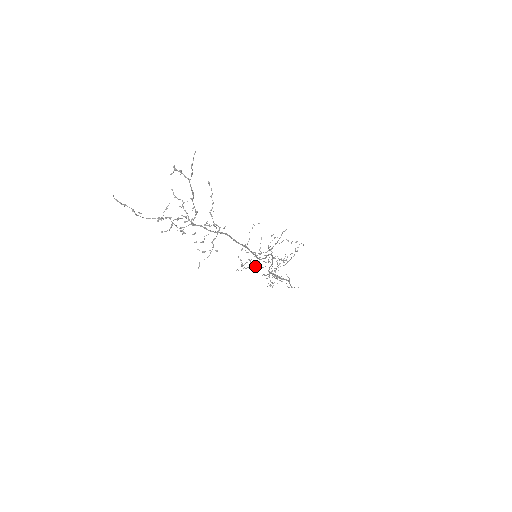
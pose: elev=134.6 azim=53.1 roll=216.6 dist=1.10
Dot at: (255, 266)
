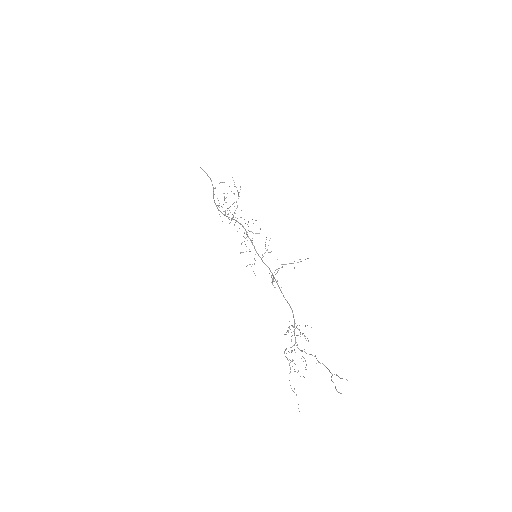
Dot at: occluded
